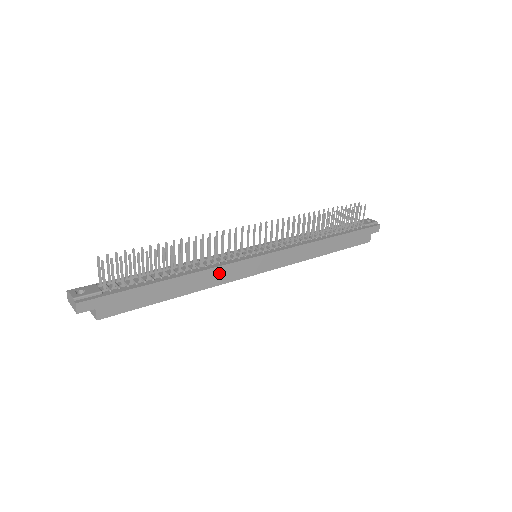
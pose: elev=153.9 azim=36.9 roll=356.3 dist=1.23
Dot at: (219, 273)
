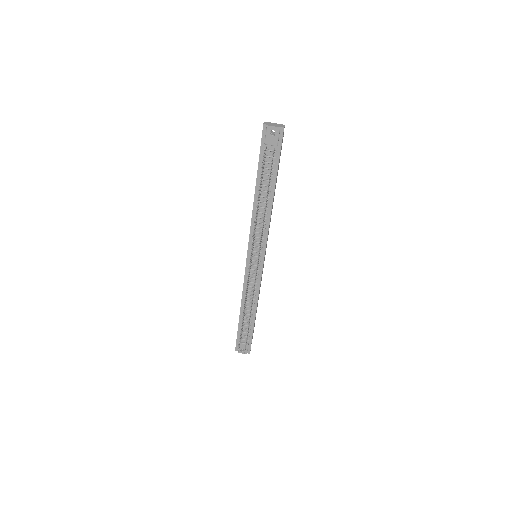
Dot at: occluded
